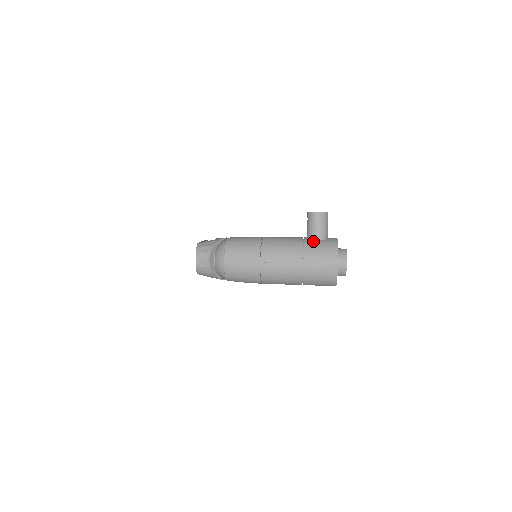
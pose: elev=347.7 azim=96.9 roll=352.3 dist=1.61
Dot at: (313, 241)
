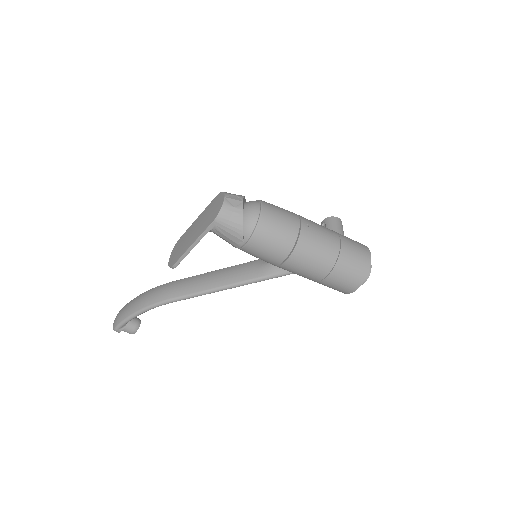
Dot at: occluded
